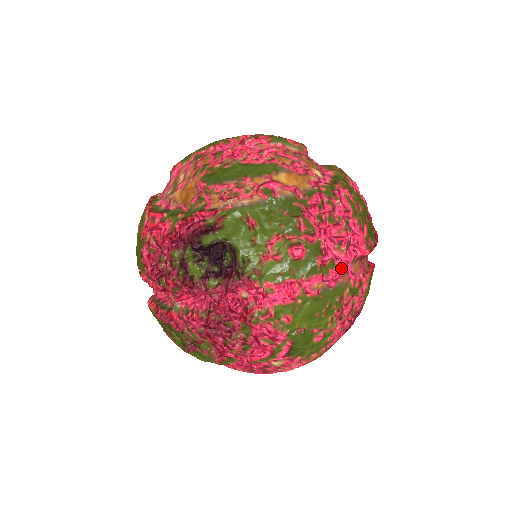
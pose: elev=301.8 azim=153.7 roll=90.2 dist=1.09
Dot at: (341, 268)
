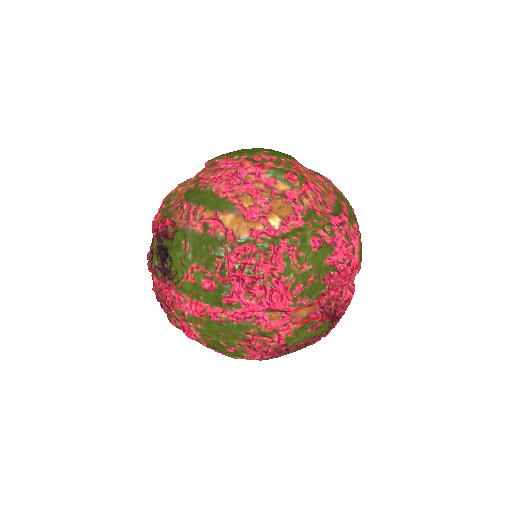
Dot at: (249, 312)
